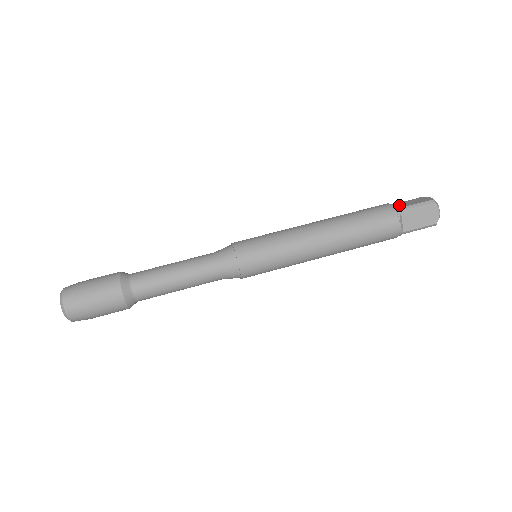
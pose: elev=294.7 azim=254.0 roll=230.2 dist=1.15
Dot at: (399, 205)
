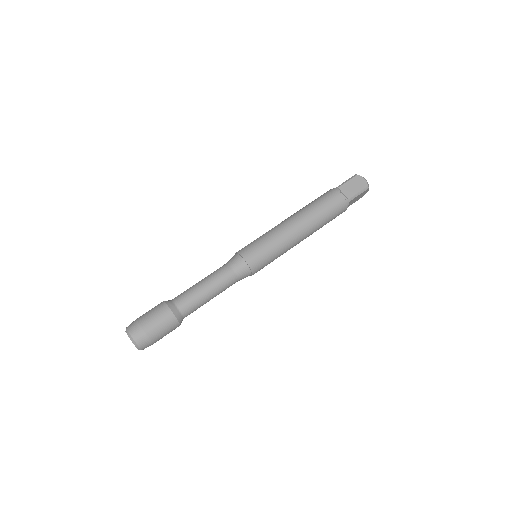
Dot at: (347, 192)
